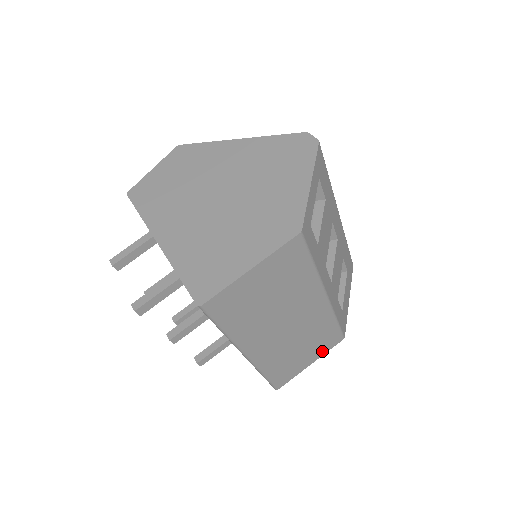
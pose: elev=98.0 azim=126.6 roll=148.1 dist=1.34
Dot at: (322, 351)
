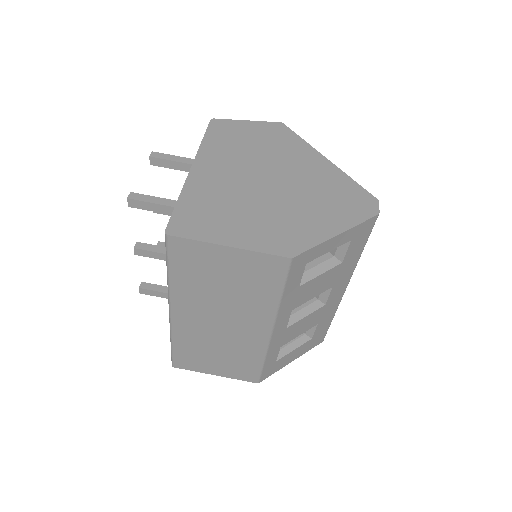
Dot at: (232, 374)
